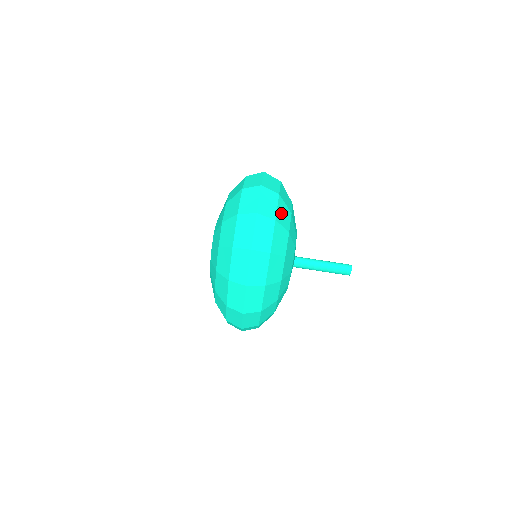
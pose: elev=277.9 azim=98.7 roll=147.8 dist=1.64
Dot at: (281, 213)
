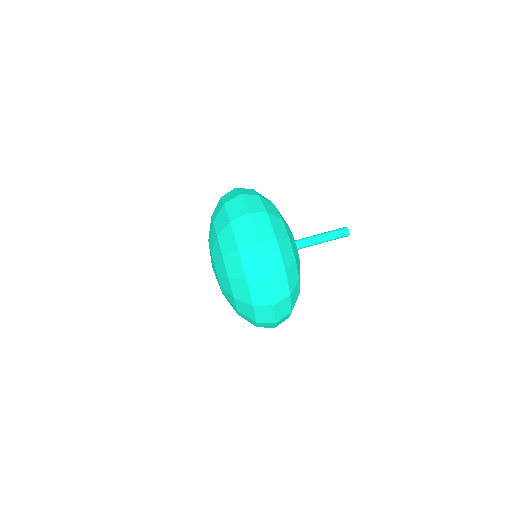
Dot at: (291, 280)
